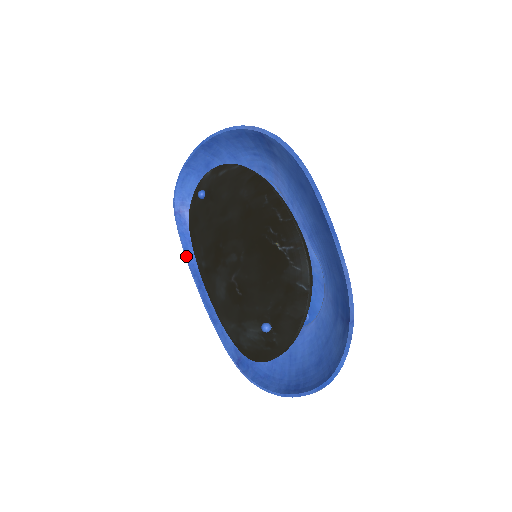
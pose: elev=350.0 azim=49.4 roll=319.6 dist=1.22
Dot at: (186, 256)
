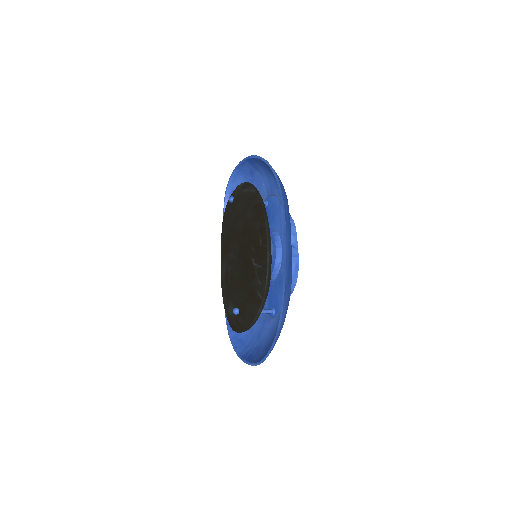
Dot at: occluded
